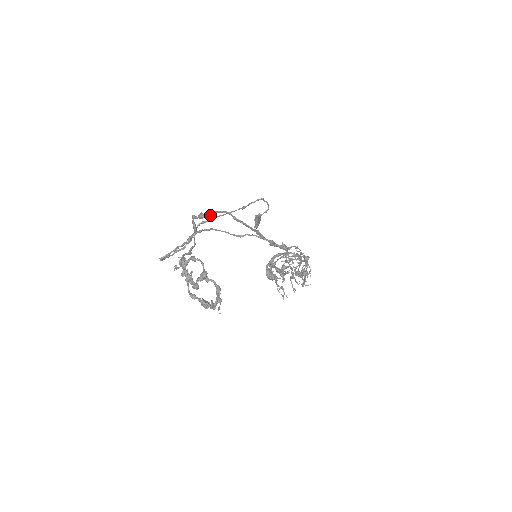
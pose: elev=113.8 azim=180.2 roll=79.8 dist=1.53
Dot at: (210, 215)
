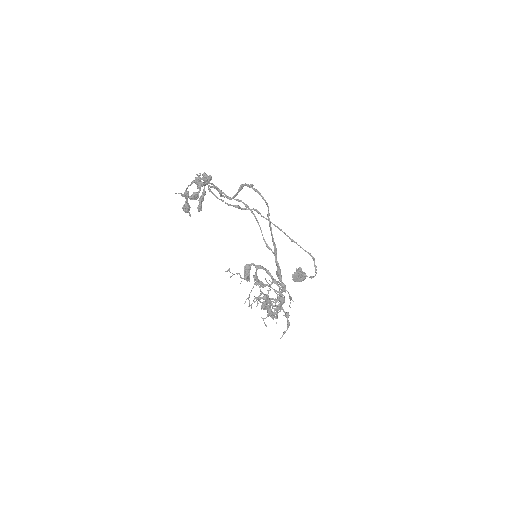
Dot at: (255, 190)
